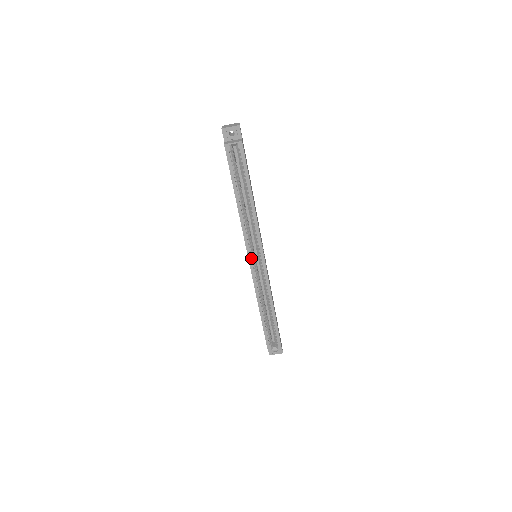
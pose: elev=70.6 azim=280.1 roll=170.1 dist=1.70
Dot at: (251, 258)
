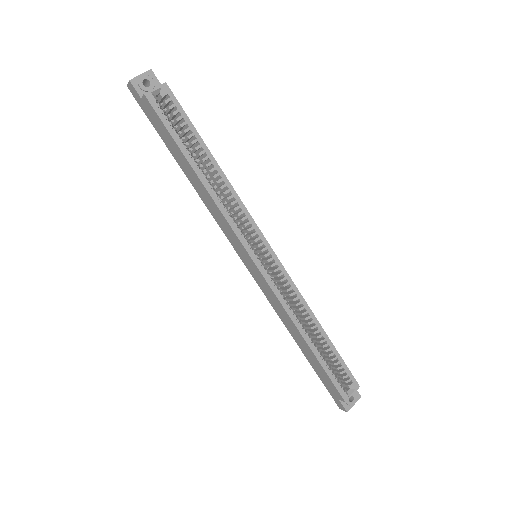
Dot at: (254, 255)
